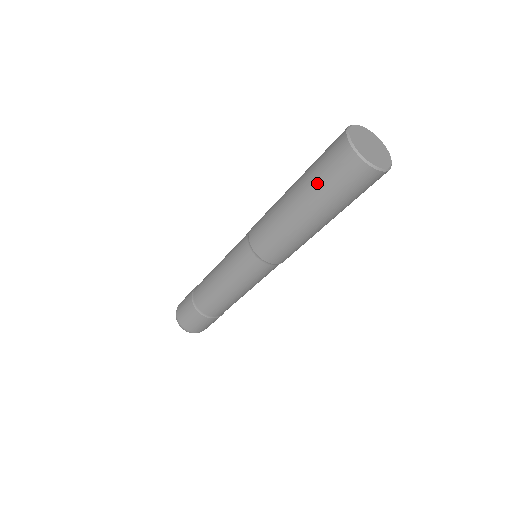
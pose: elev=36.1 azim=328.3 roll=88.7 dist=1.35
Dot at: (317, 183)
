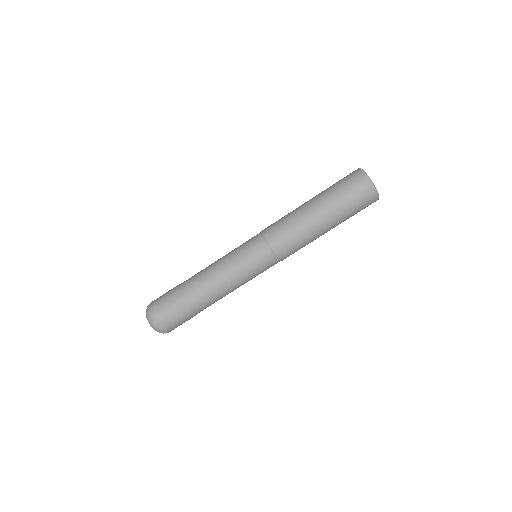
Dot at: (336, 194)
